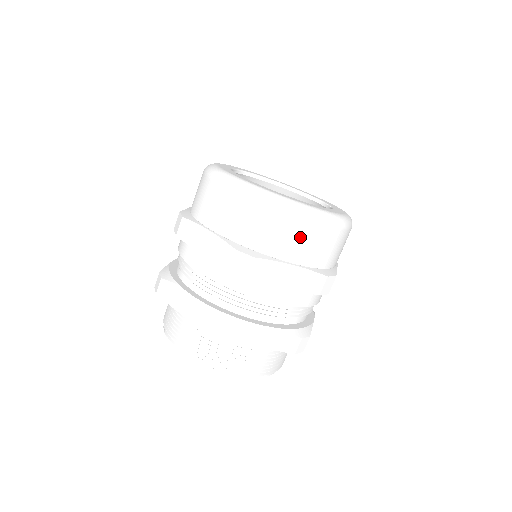
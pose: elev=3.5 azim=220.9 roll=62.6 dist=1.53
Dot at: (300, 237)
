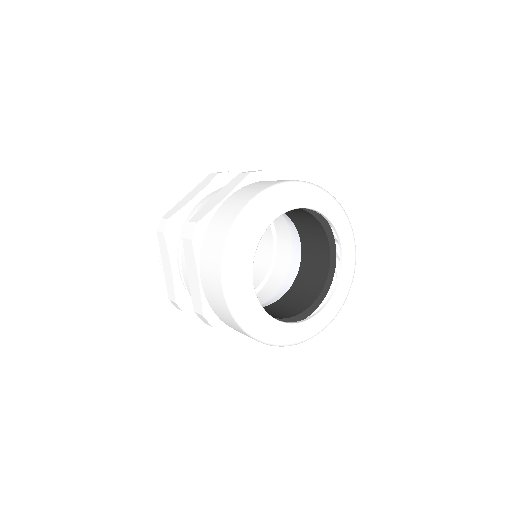
Dot at: occluded
